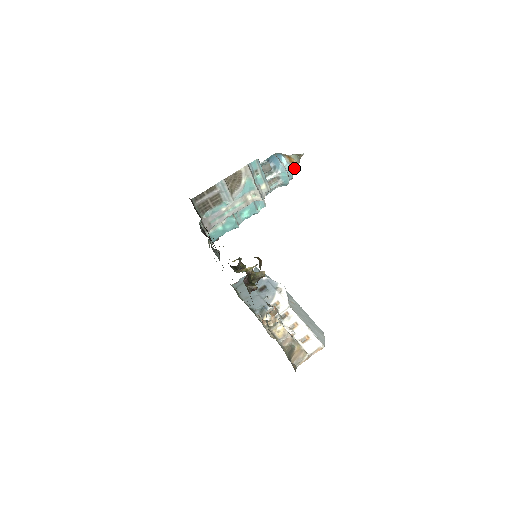
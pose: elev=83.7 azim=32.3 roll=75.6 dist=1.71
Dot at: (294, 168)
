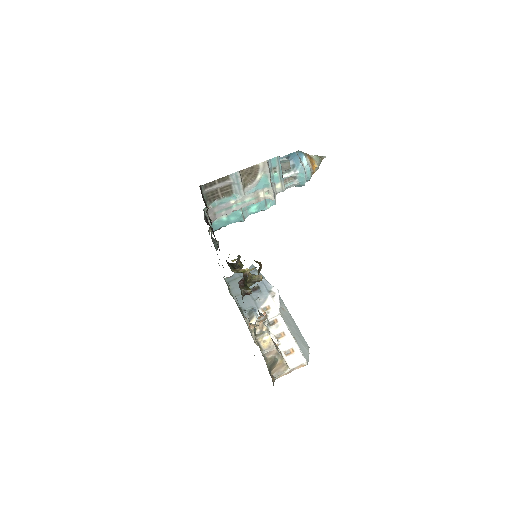
Dot at: (313, 170)
